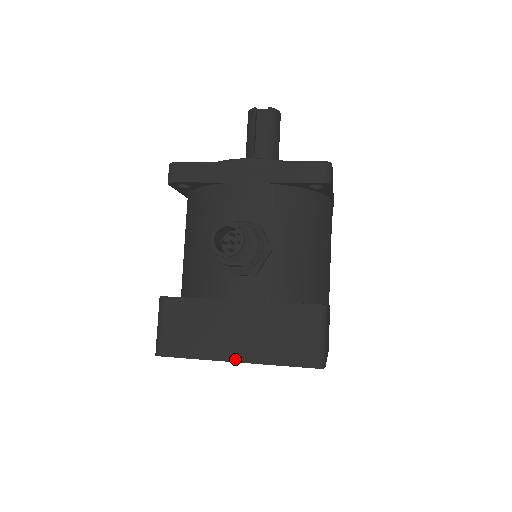
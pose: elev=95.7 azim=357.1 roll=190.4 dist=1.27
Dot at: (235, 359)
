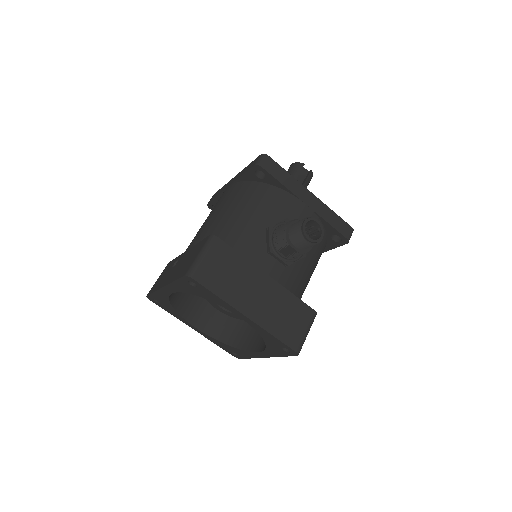
Dot at: (247, 314)
